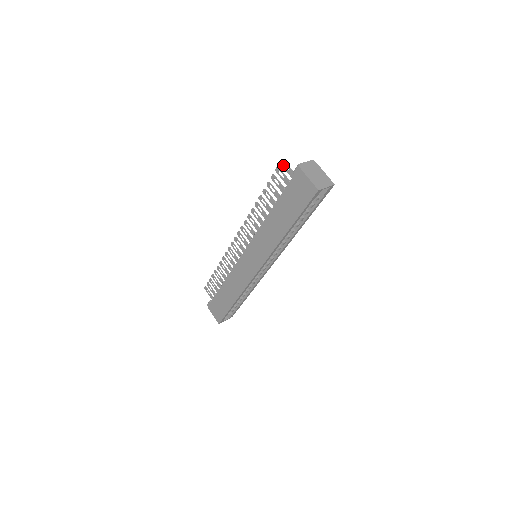
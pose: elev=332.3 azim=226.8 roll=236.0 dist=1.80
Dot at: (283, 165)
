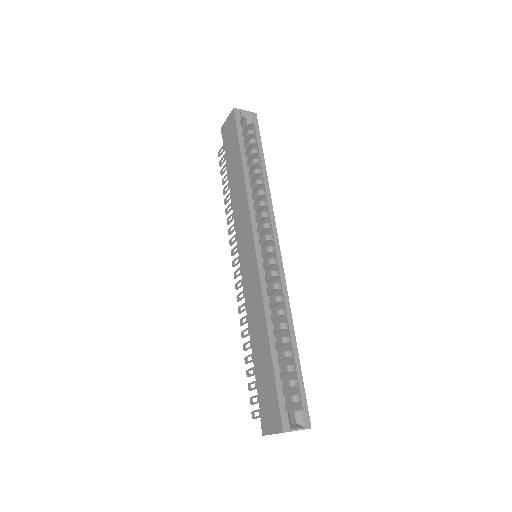
Dot at: (220, 154)
